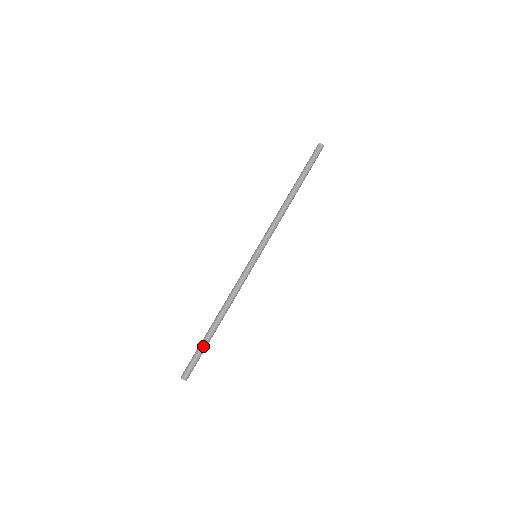
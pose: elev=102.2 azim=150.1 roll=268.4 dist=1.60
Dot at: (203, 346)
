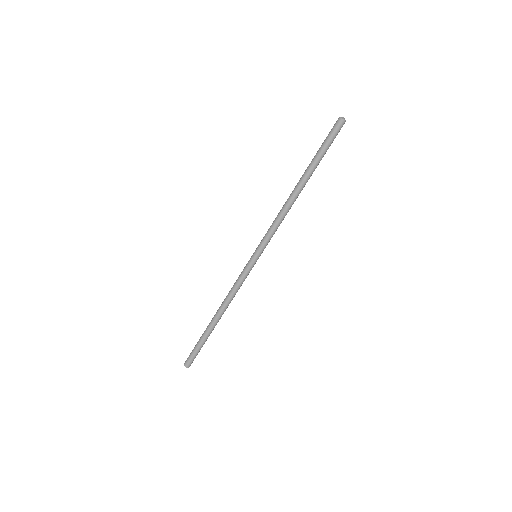
Dot at: (202, 340)
